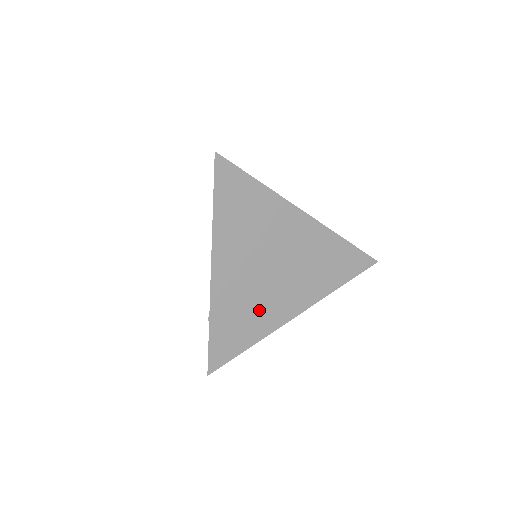
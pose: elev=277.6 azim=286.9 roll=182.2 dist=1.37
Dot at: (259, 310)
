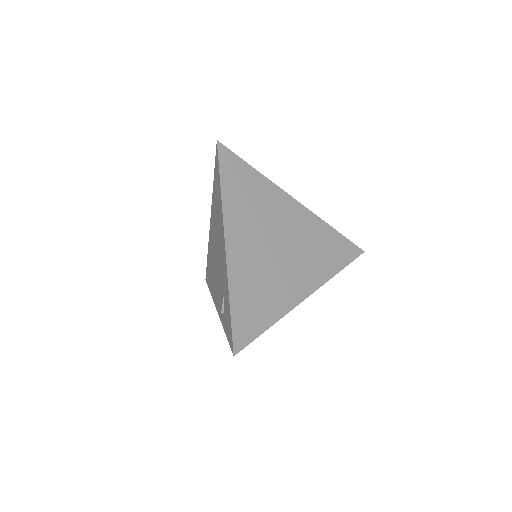
Dot at: (273, 287)
